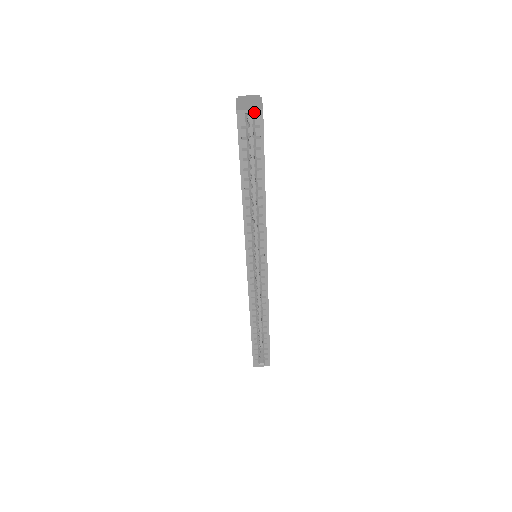
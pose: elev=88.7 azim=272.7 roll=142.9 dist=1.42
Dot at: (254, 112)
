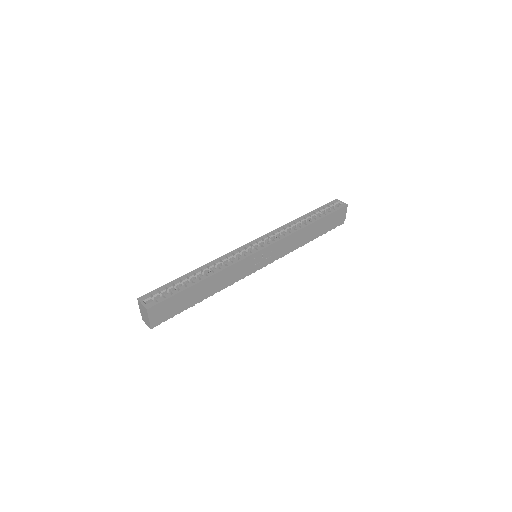
Dot at: (343, 203)
